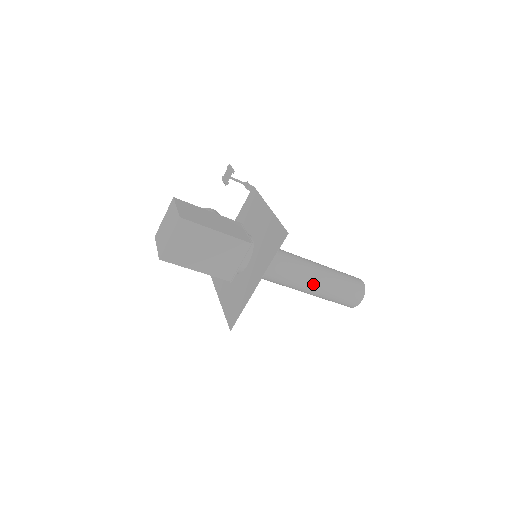
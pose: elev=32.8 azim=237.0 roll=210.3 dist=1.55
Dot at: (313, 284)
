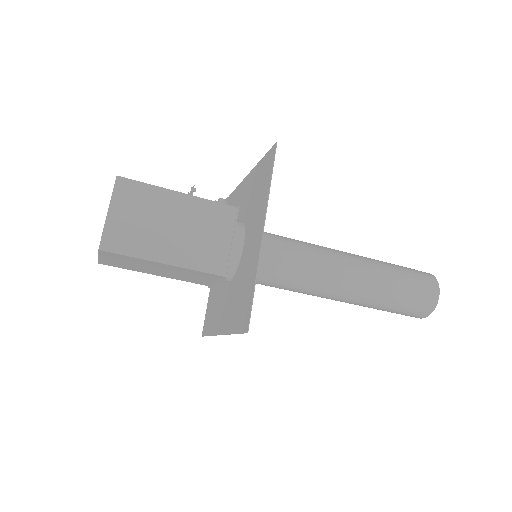
Dot at: (355, 271)
